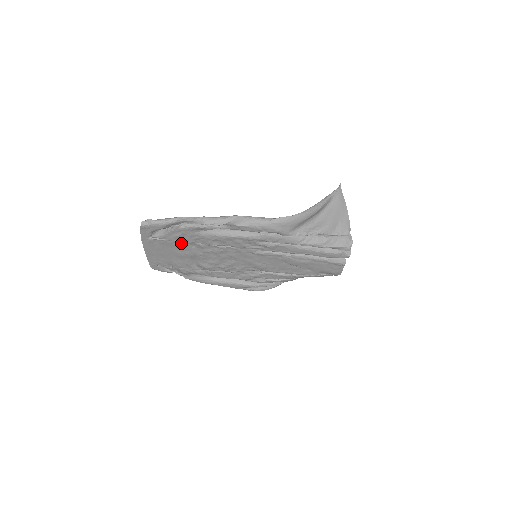
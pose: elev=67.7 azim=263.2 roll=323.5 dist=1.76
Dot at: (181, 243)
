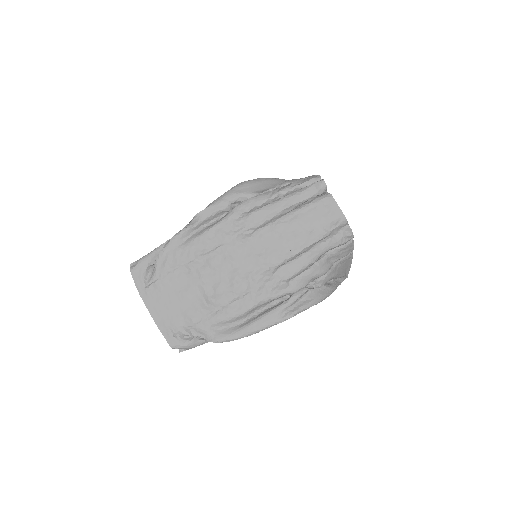
Dot at: (175, 274)
